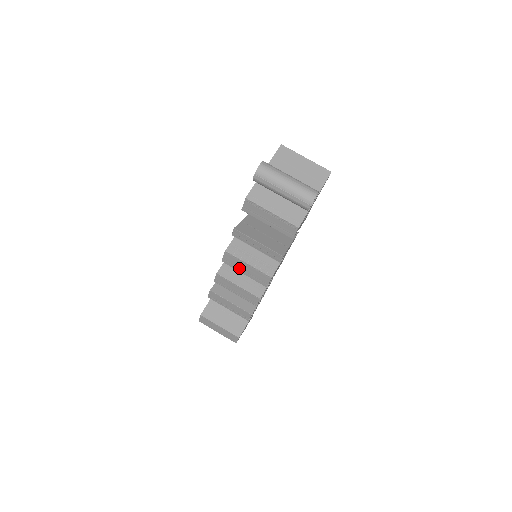
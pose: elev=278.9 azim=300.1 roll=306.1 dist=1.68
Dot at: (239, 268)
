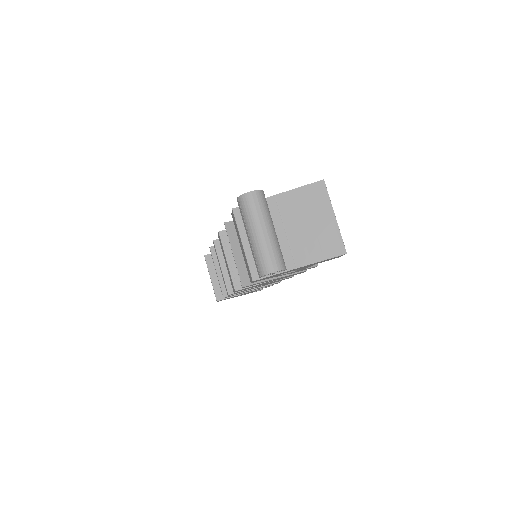
Dot at: (224, 256)
